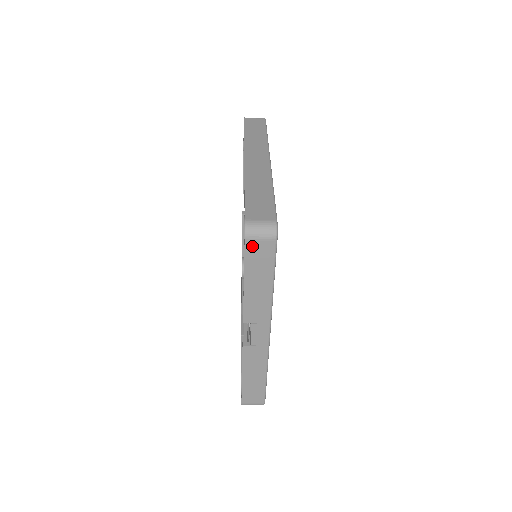
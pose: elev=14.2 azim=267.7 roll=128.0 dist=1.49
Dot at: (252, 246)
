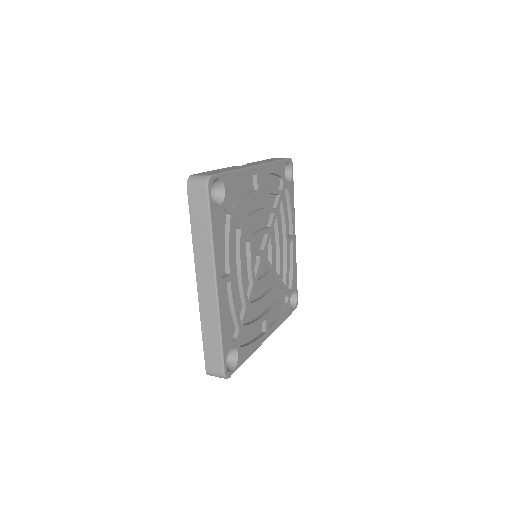
Dot at: occluded
